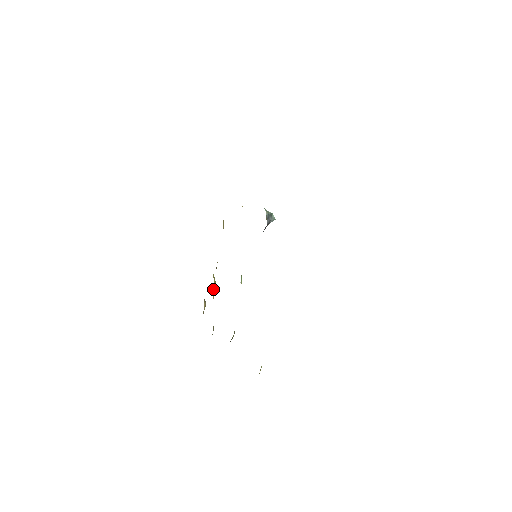
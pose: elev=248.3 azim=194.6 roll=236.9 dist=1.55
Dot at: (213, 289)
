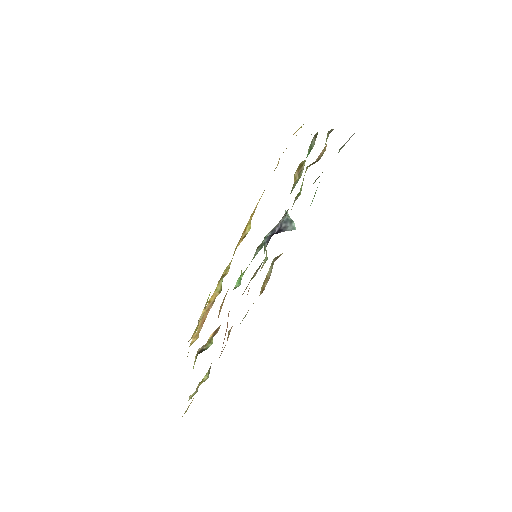
Dot at: (213, 293)
